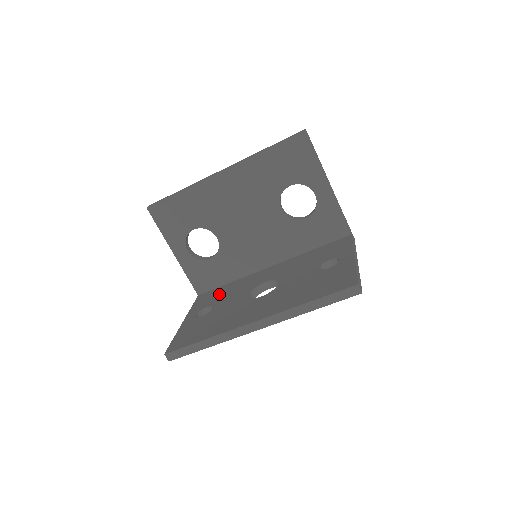
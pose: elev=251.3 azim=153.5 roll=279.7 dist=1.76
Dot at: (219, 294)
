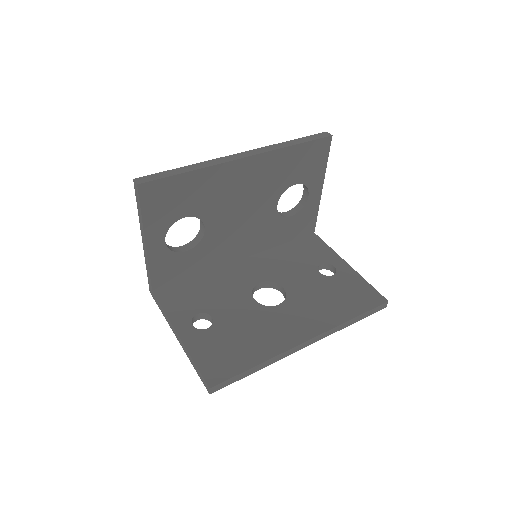
Dot at: (197, 294)
